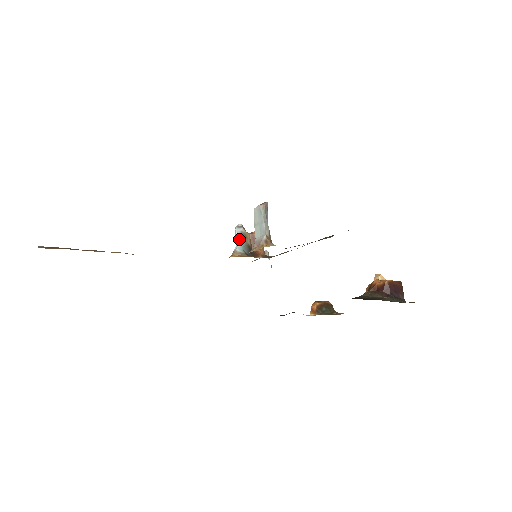
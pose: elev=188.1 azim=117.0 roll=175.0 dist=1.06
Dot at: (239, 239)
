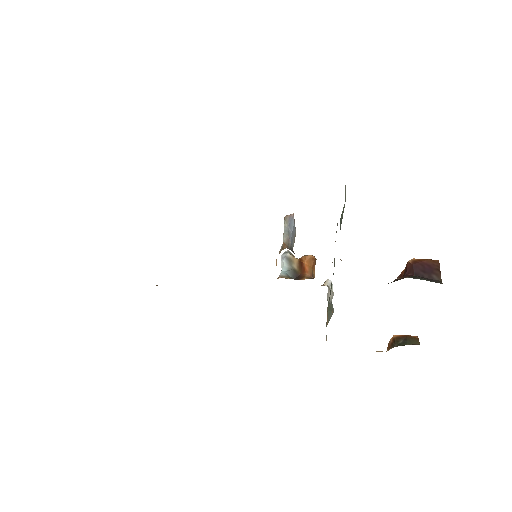
Dot at: (283, 264)
